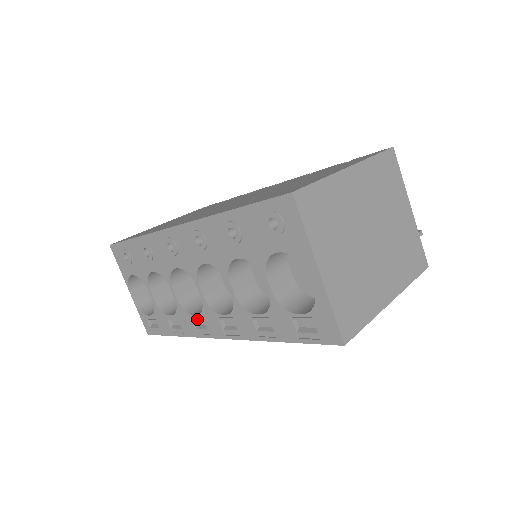
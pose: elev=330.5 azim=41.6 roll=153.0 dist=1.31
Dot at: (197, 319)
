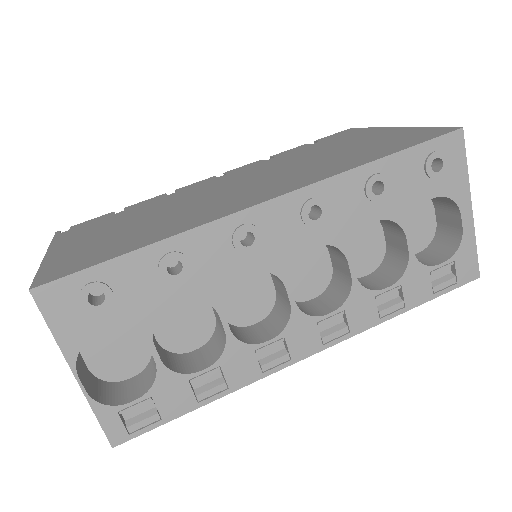
Dot at: (271, 346)
